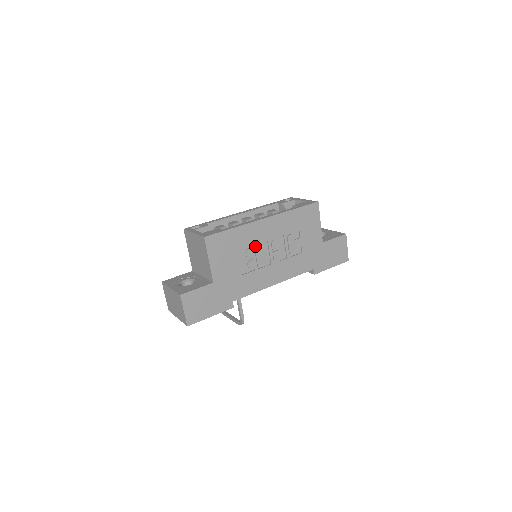
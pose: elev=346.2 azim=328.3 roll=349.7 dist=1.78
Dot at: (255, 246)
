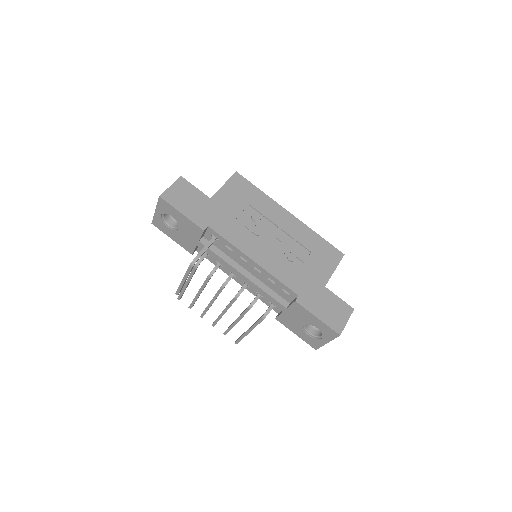
Dot at: (265, 218)
